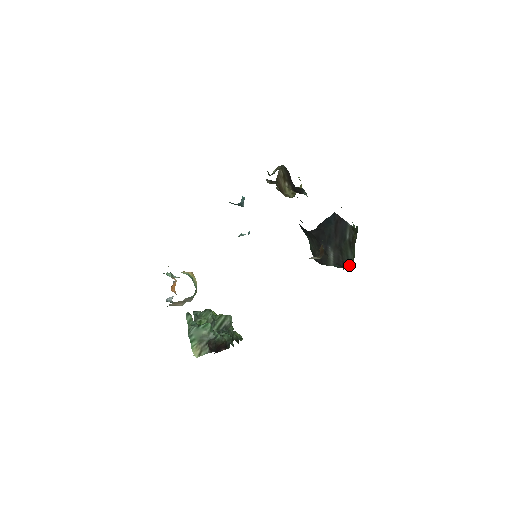
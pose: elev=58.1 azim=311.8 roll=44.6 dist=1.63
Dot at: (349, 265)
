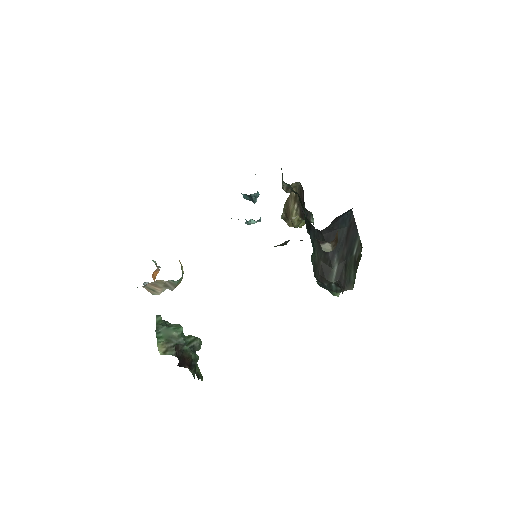
Dot at: (349, 288)
